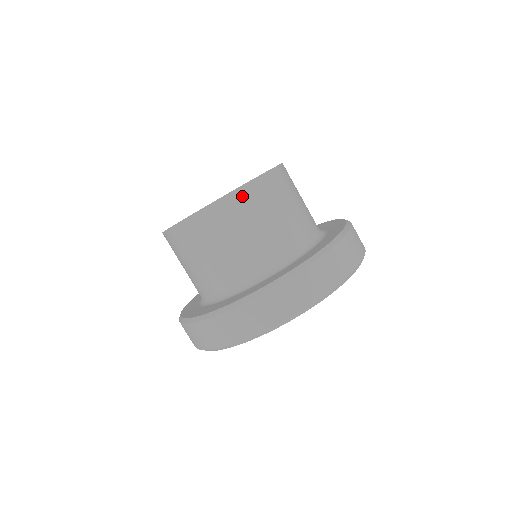
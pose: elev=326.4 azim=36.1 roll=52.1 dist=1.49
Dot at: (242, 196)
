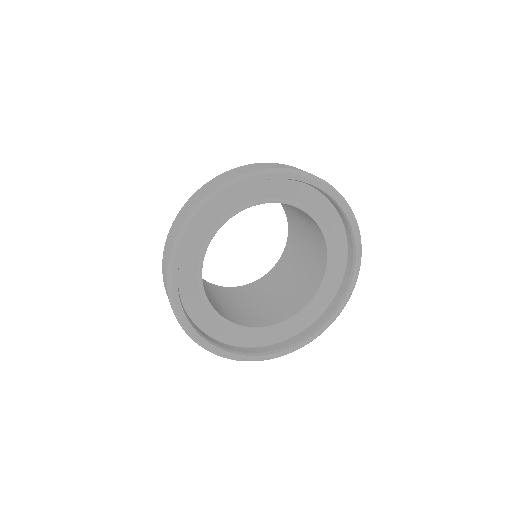
Dot at: occluded
